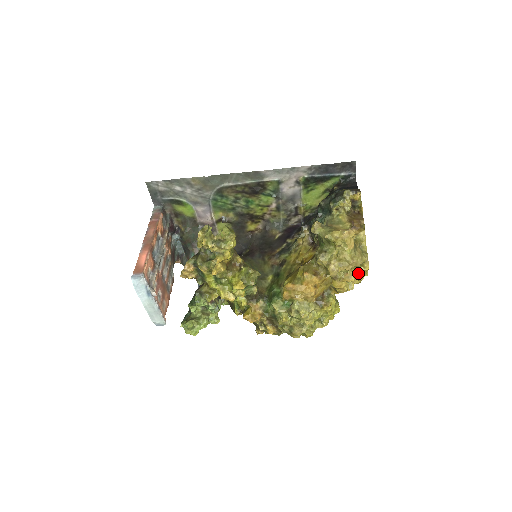
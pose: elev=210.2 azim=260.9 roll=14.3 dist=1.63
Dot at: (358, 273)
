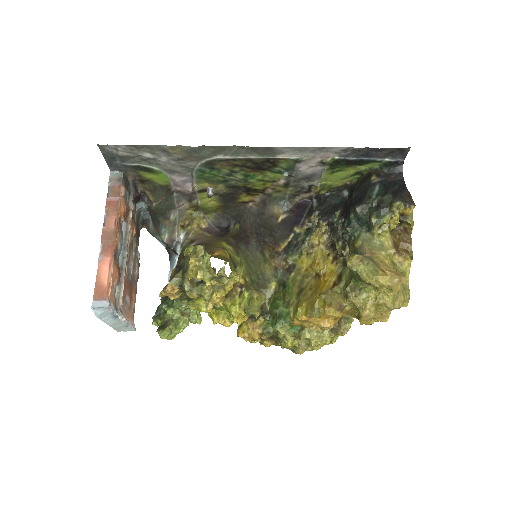
Dot at: occluded
